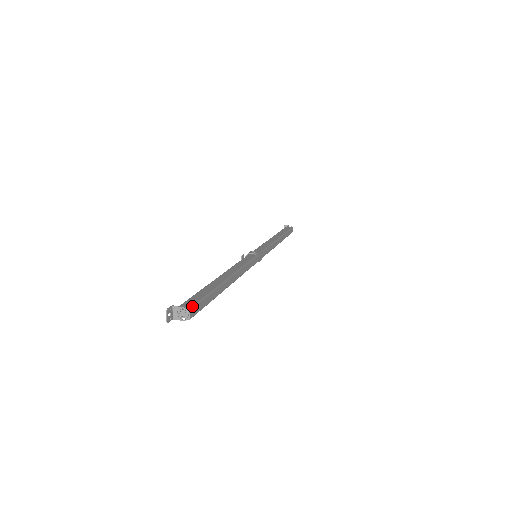
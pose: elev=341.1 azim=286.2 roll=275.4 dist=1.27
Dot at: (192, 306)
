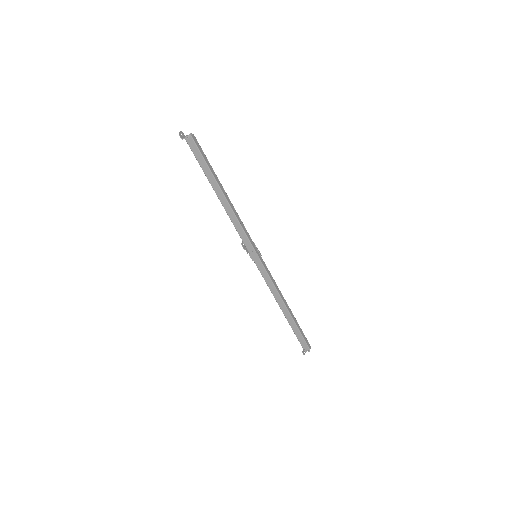
Dot at: (195, 137)
